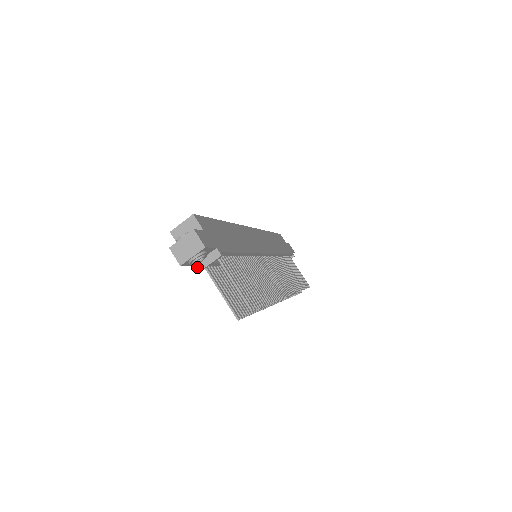
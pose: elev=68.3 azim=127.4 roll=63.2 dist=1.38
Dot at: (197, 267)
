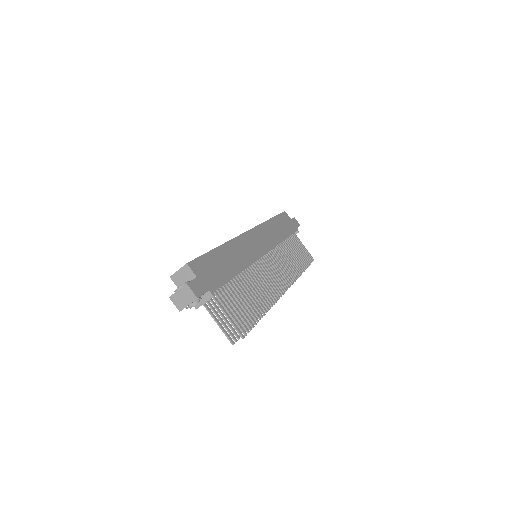
Dot at: (195, 305)
